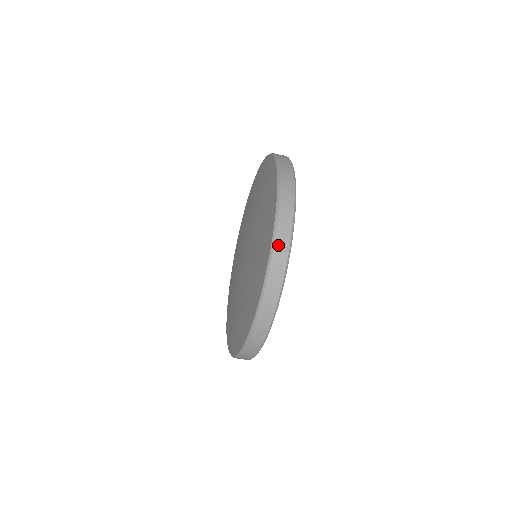
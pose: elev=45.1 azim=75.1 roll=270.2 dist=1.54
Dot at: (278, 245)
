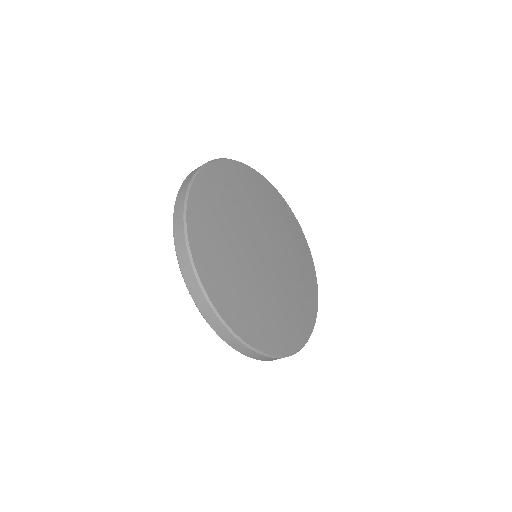
Dot at: (179, 195)
